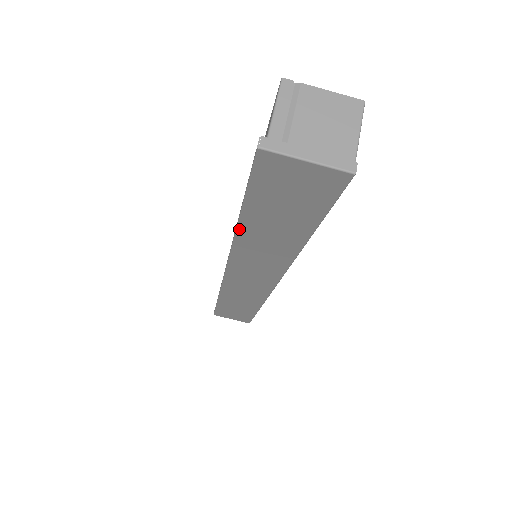
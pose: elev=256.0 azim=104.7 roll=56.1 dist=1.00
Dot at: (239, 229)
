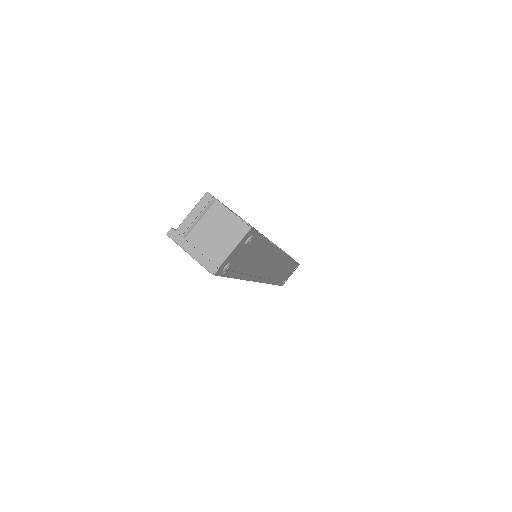
Dot at: occluded
